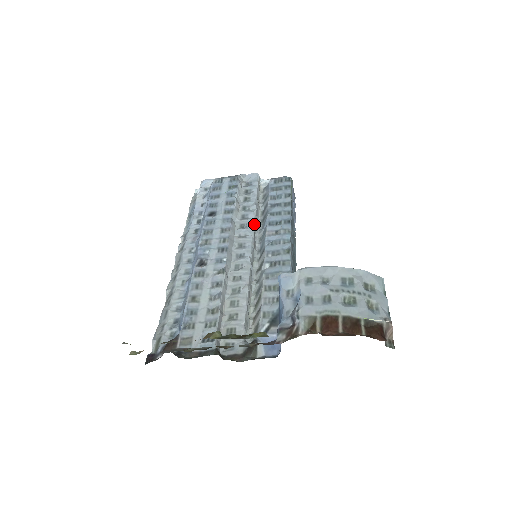
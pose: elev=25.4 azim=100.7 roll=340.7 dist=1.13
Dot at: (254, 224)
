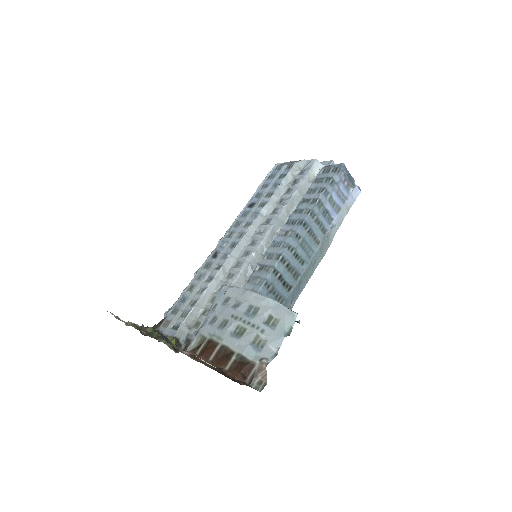
Dot at: (277, 220)
